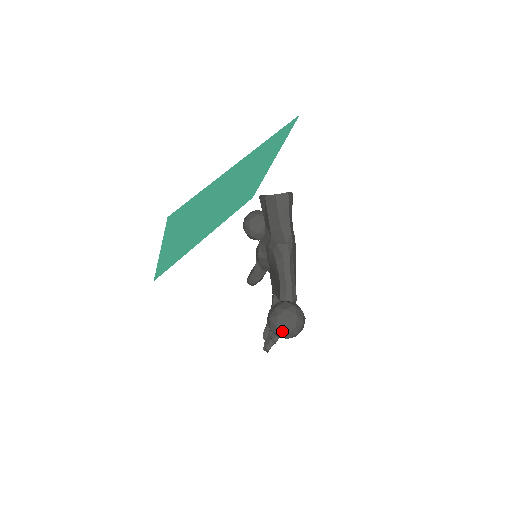
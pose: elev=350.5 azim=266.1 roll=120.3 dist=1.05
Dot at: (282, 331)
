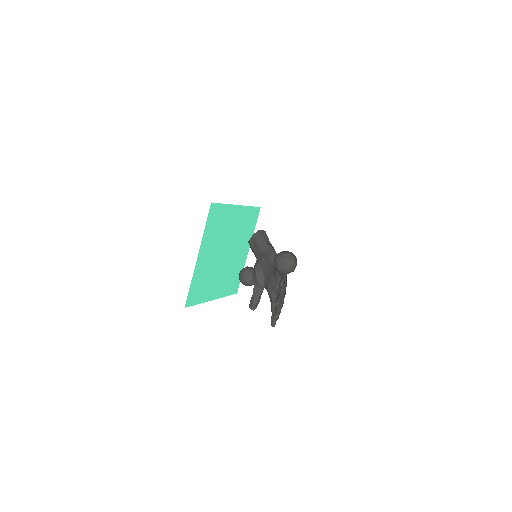
Dot at: (285, 259)
